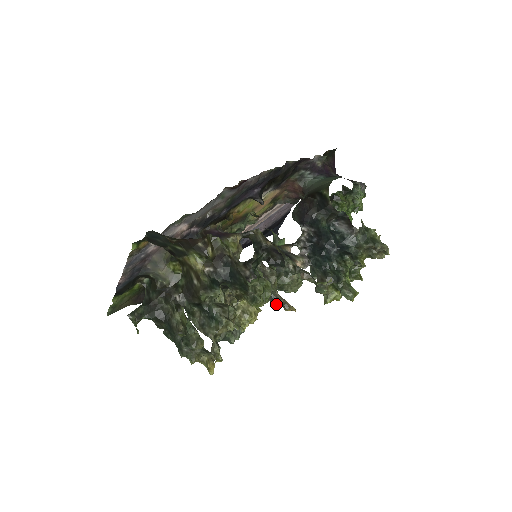
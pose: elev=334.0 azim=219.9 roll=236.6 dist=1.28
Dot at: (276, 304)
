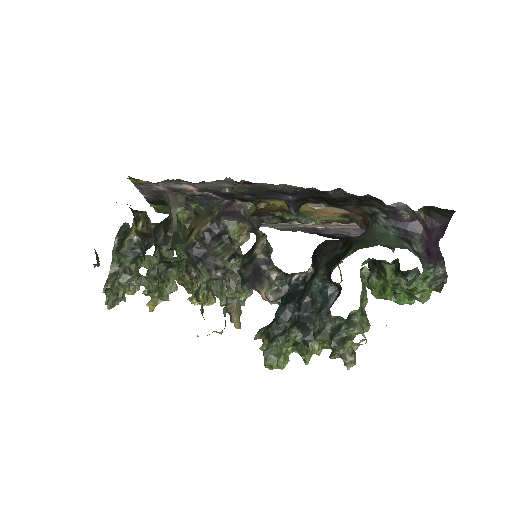
Dot at: occluded
